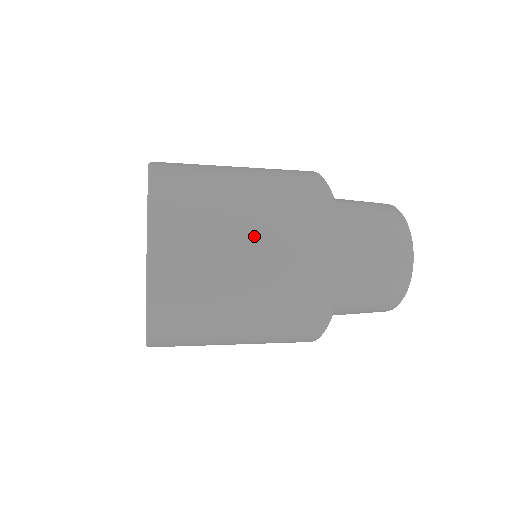
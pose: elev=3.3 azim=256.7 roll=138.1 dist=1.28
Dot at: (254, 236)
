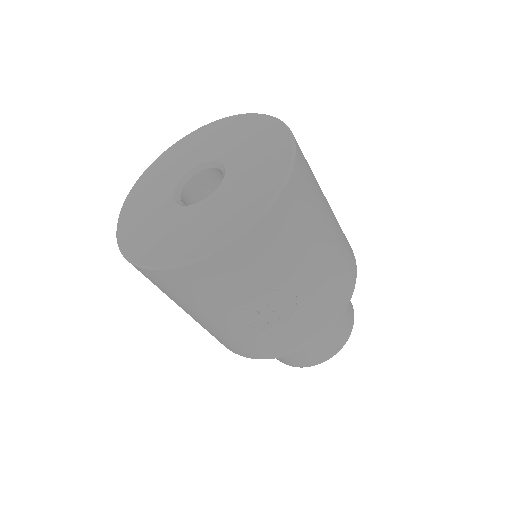
Dot at: occluded
